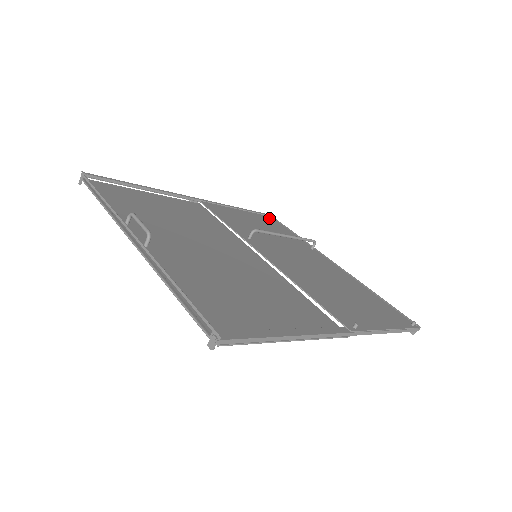
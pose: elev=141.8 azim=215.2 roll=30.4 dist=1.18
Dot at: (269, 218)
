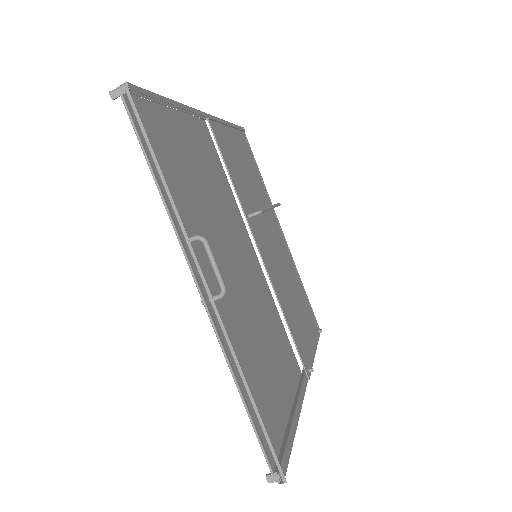
Dot at: (244, 138)
